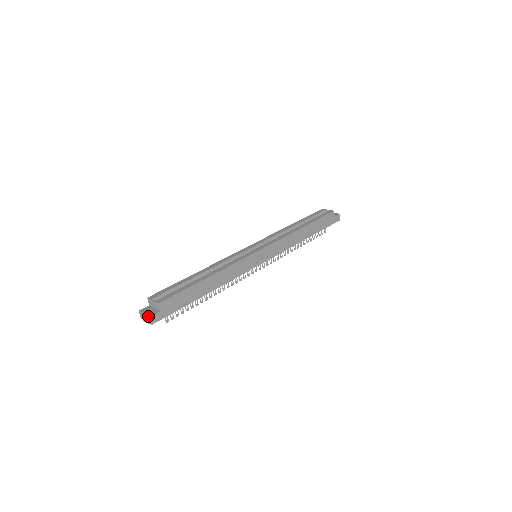
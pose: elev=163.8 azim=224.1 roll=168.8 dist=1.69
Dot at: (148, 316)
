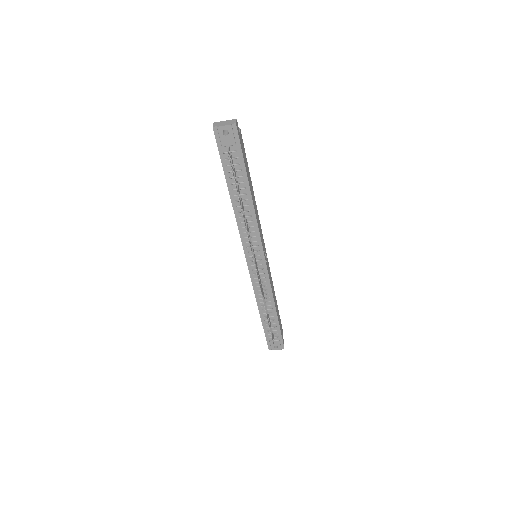
Dot at: (234, 119)
